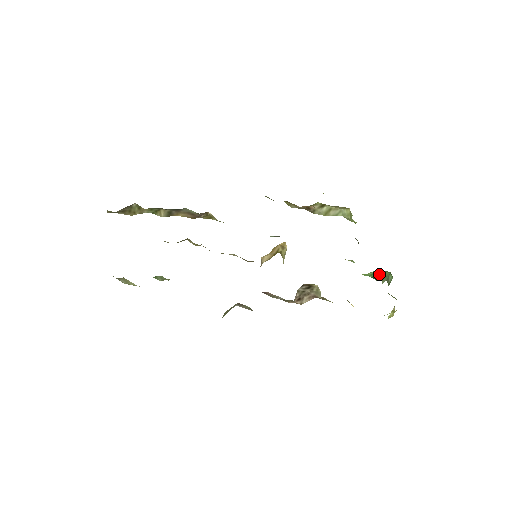
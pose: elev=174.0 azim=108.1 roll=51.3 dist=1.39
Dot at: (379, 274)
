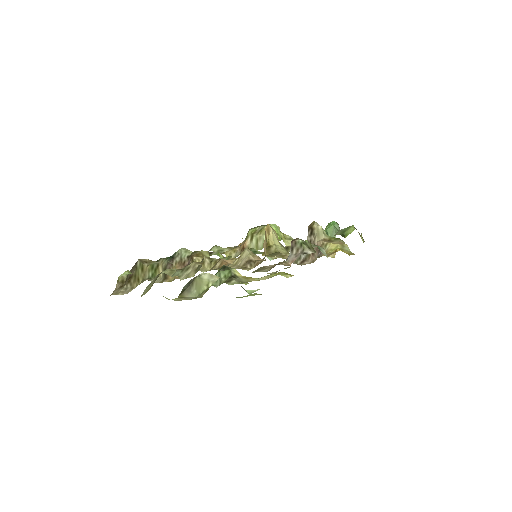
Dot at: (328, 235)
